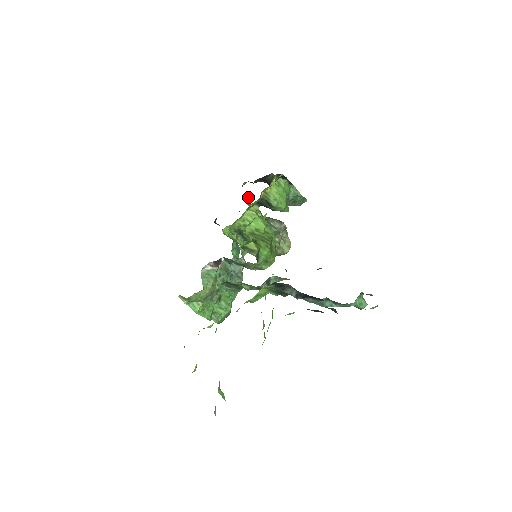
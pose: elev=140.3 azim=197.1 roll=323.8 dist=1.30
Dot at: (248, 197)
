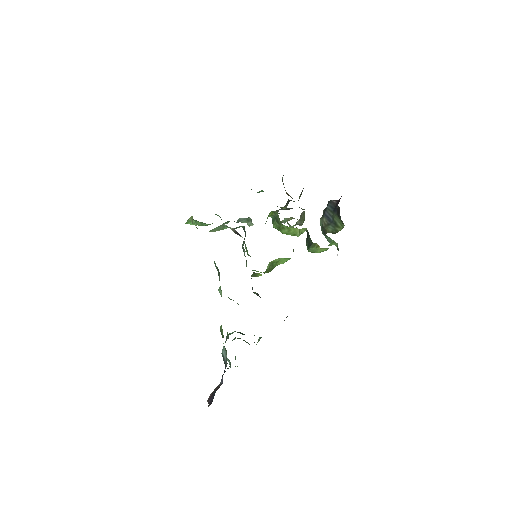
Dot at: occluded
